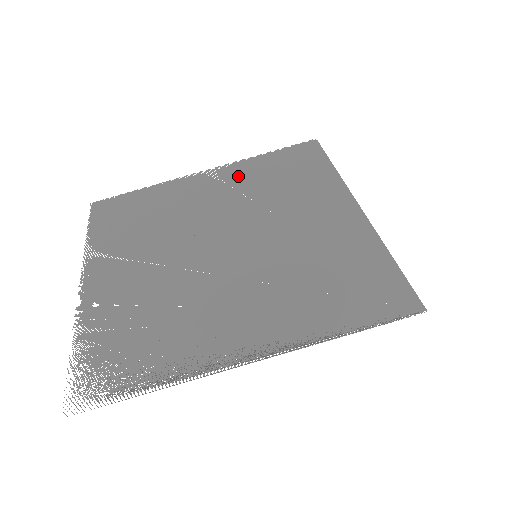
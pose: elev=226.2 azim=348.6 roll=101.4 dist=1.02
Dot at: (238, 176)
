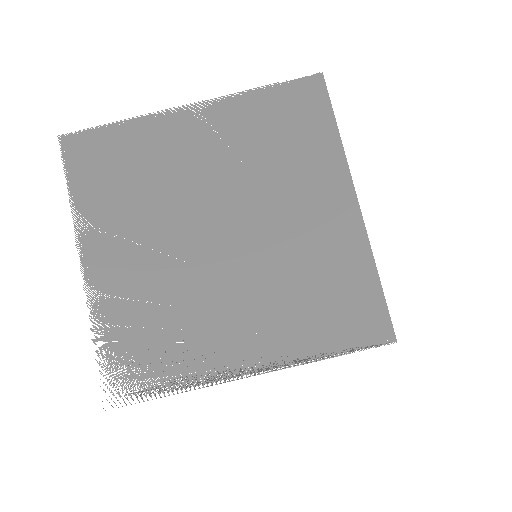
Dot at: (232, 124)
